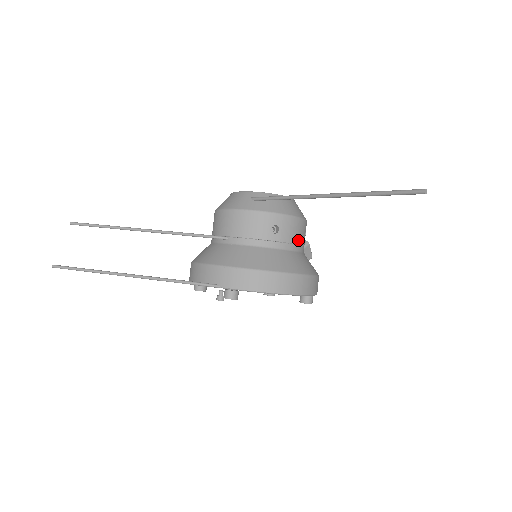
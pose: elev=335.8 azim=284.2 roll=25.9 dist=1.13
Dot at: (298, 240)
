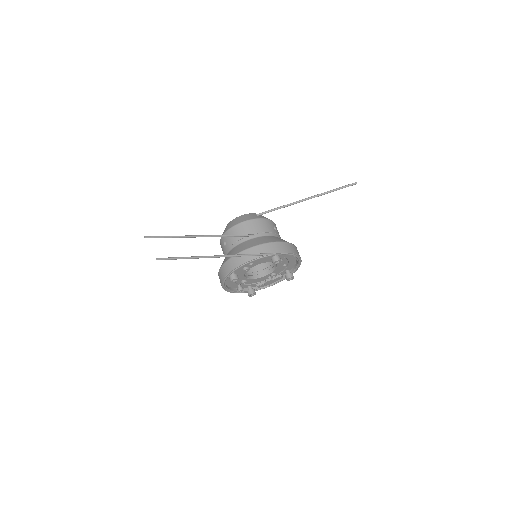
Dot at: occluded
